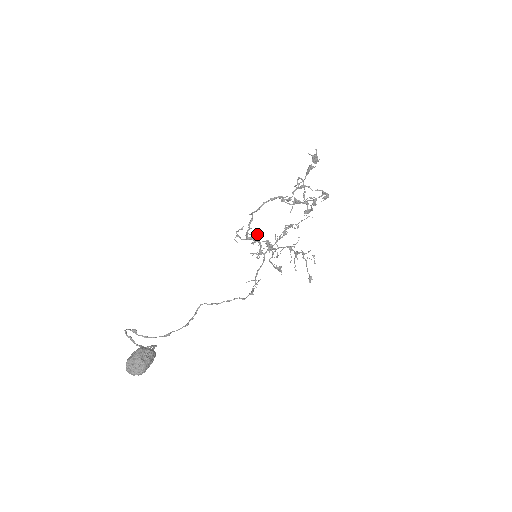
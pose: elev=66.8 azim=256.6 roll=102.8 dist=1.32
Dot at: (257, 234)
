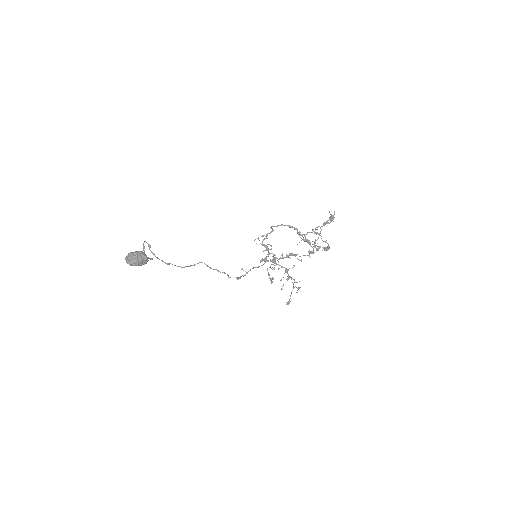
Dot at: occluded
